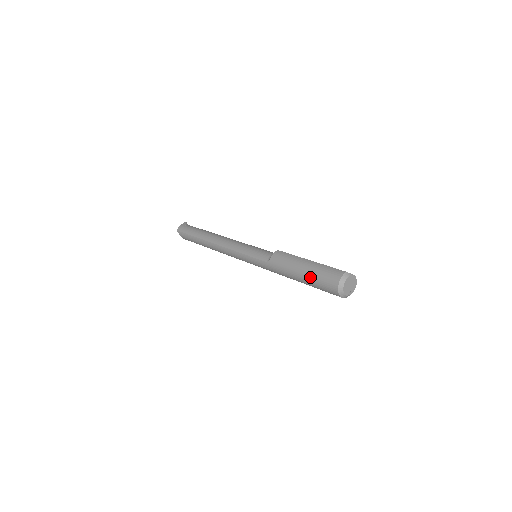
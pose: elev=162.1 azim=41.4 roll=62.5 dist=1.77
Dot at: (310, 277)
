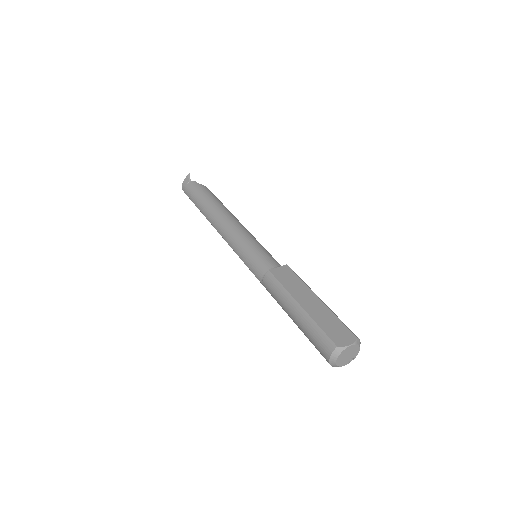
Dot at: (302, 331)
